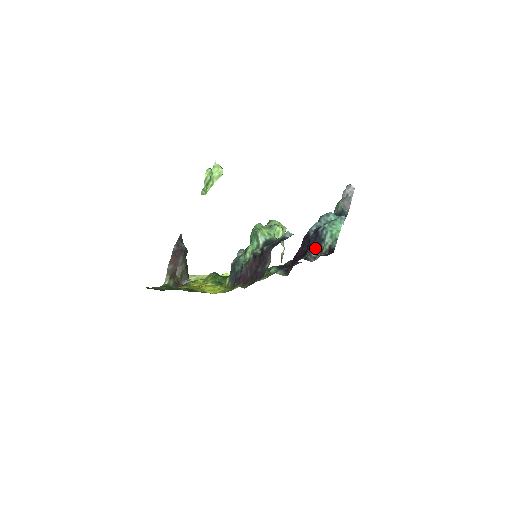
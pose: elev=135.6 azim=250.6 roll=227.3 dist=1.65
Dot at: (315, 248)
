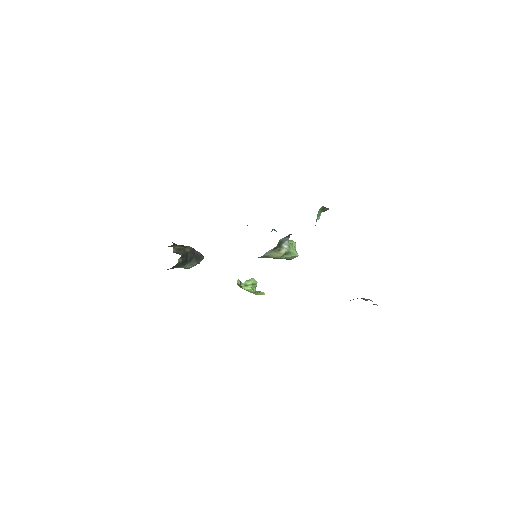
Dot at: occluded
